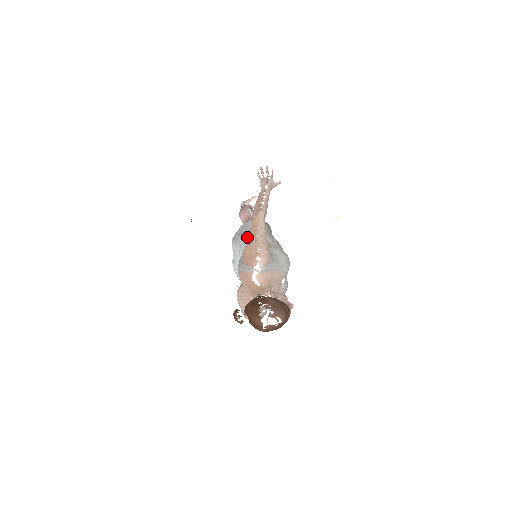
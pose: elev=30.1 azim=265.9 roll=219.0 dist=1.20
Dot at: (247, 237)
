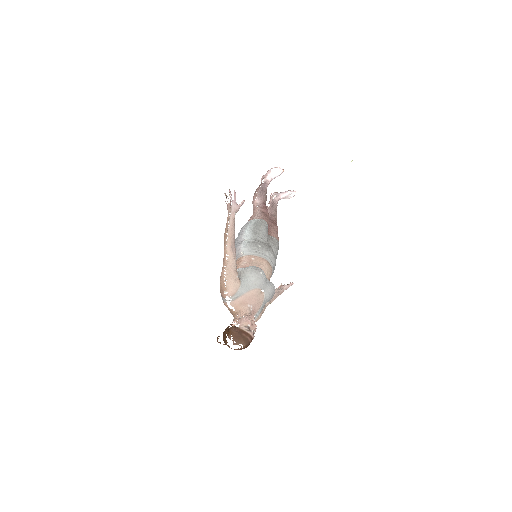
Dot at: occluded
